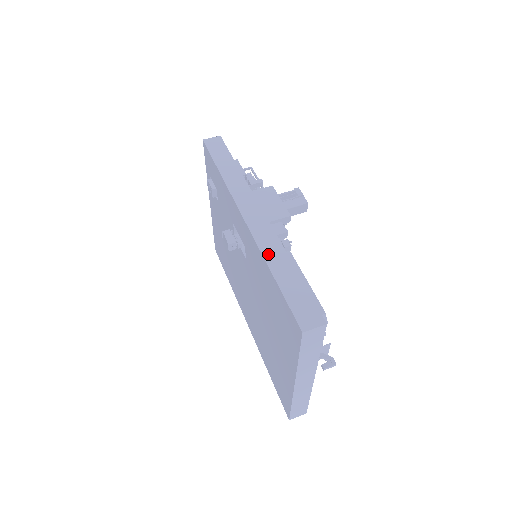
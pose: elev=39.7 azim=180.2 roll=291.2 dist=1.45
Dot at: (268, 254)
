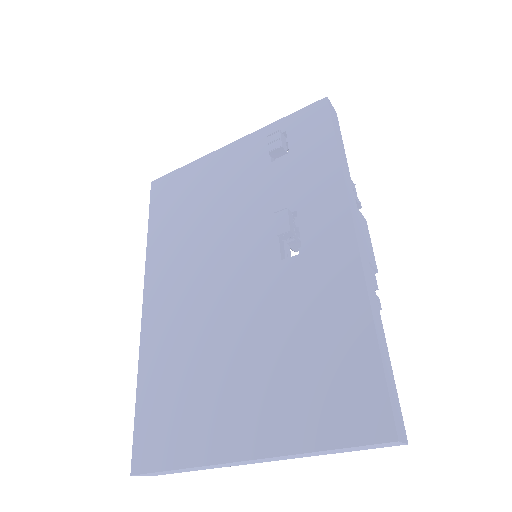
Dot at: (372, 301)
